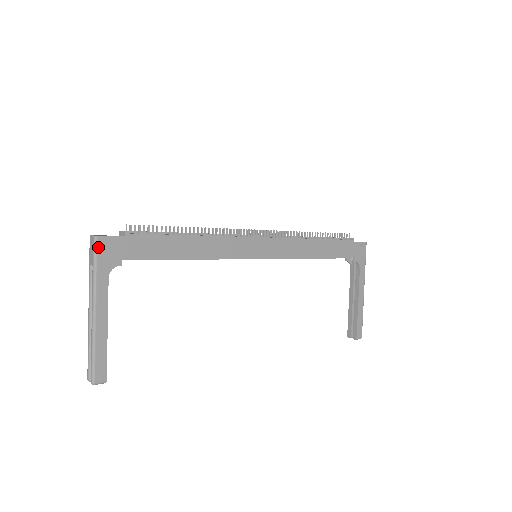
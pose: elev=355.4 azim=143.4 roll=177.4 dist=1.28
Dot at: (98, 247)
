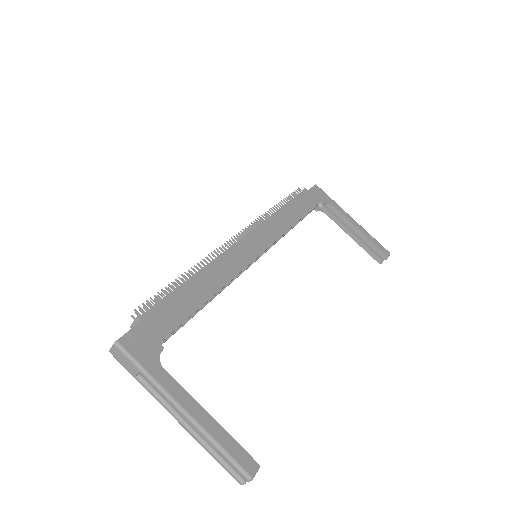
Dot at: (127, 350)
